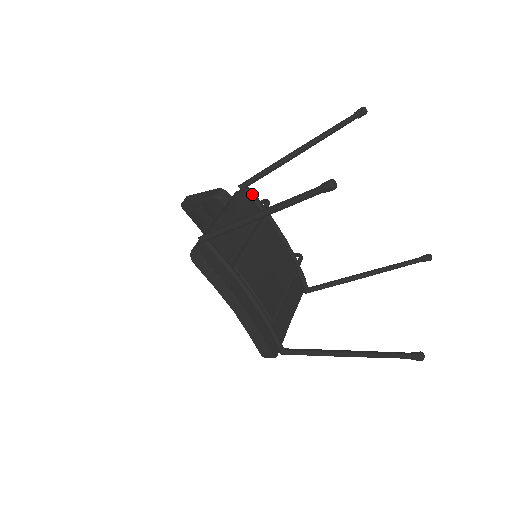
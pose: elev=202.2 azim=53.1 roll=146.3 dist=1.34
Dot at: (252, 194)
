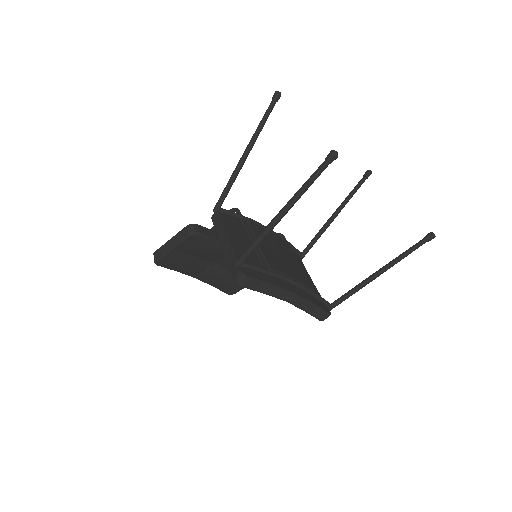
Dot at: (227, 210)
